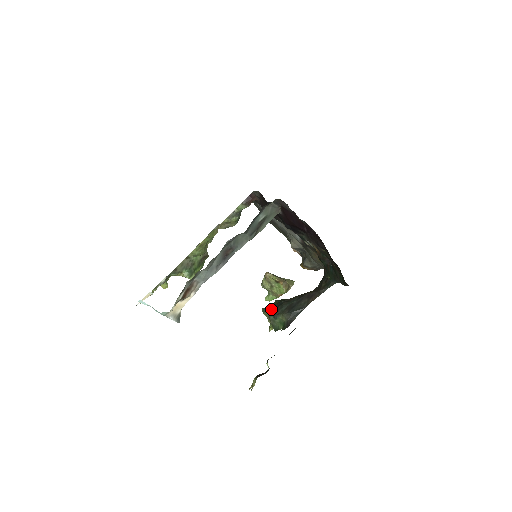
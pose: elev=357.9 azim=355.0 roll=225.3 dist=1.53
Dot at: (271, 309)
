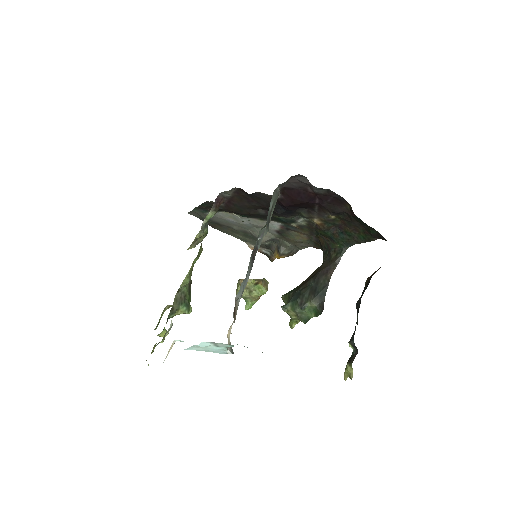
Dot at: (291, 303)
